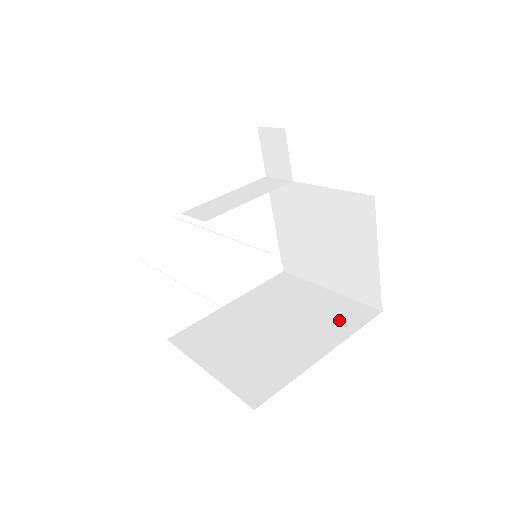
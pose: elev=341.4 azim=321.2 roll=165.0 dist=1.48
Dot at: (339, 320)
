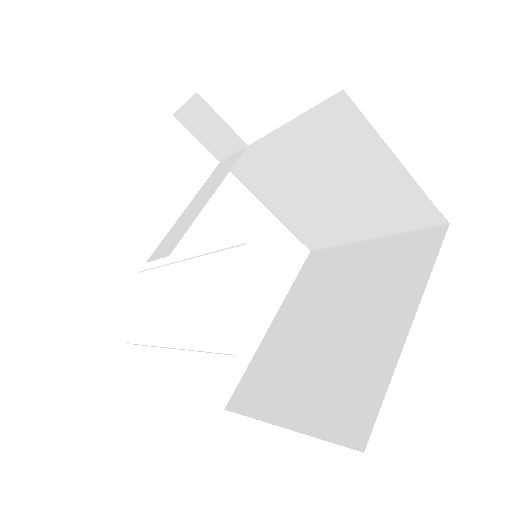
Dot at: (403, 267)
